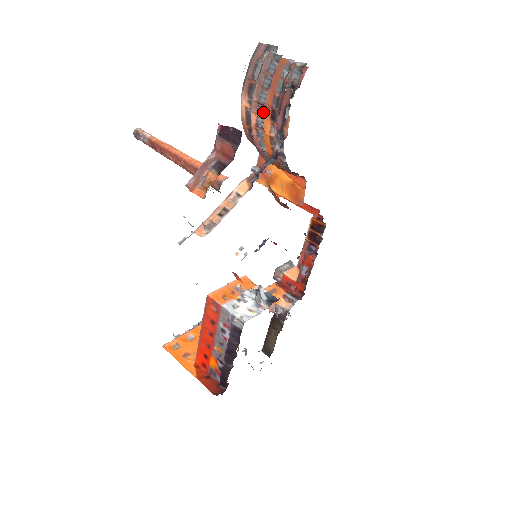
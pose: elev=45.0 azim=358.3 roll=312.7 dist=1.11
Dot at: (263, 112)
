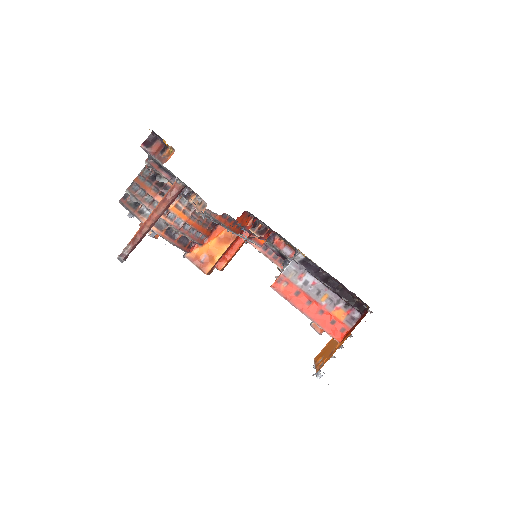
Dot at: occluded
